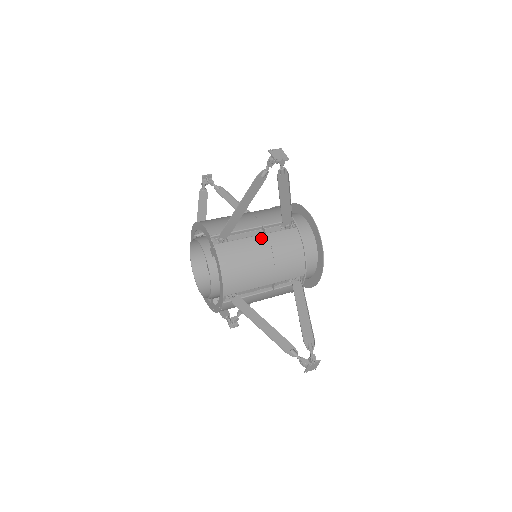
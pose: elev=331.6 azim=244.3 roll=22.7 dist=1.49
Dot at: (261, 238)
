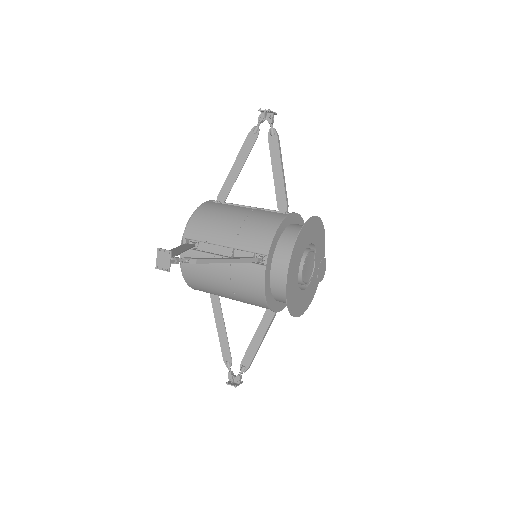
Dot at: (248, 209)
